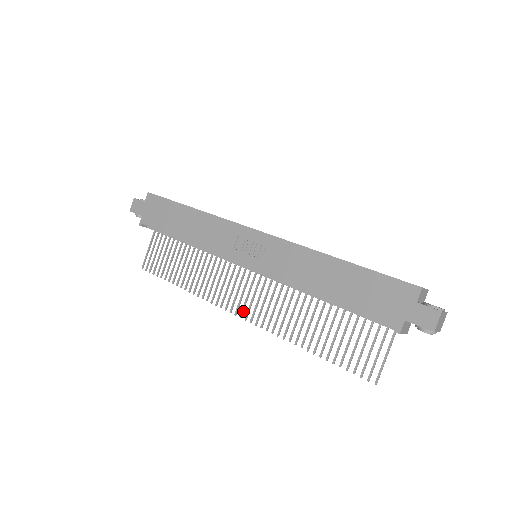
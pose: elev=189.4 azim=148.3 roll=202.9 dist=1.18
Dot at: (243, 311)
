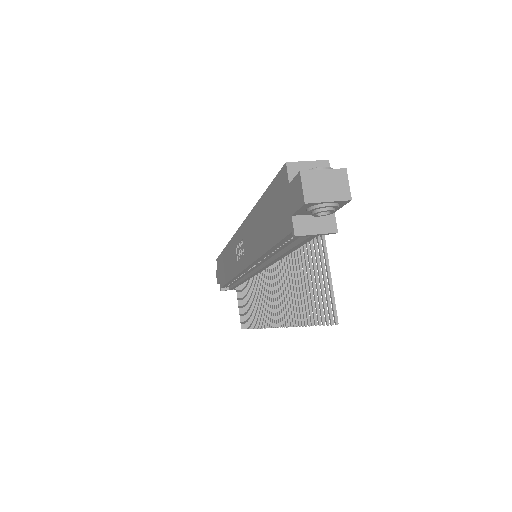
Dot at: (272, 319)
